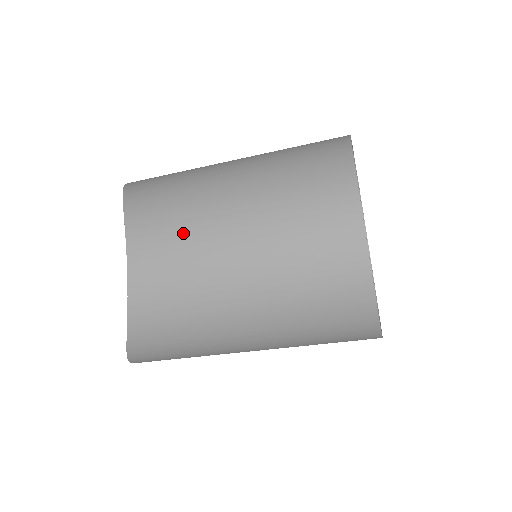
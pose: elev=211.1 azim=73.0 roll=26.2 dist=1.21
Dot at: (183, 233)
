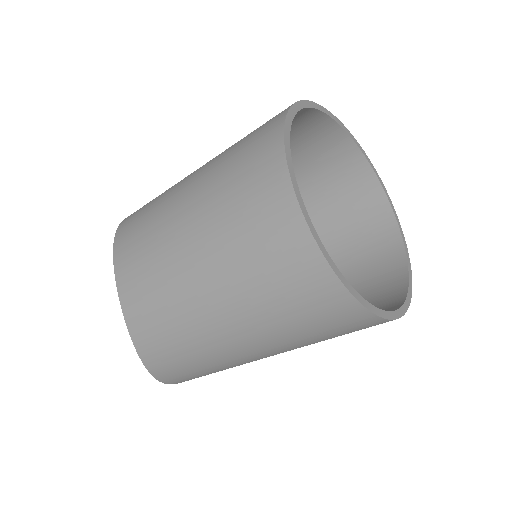
Dot at: (151, 252)
